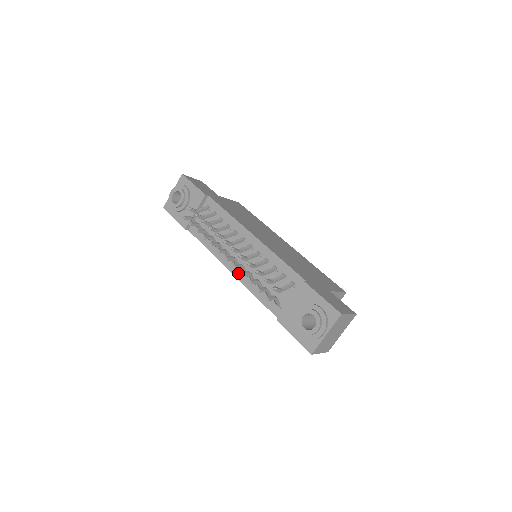
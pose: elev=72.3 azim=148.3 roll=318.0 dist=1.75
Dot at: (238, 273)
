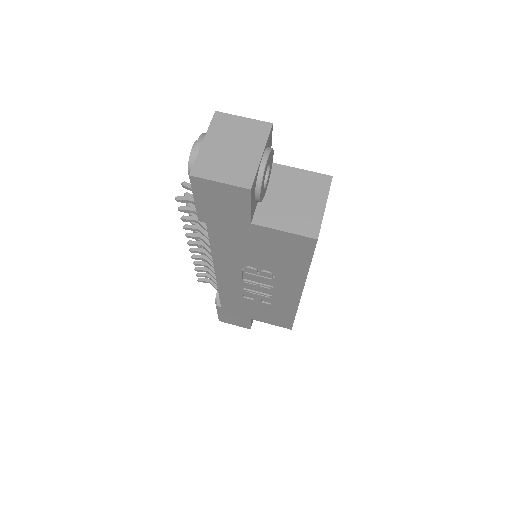
Dot at: occluded
